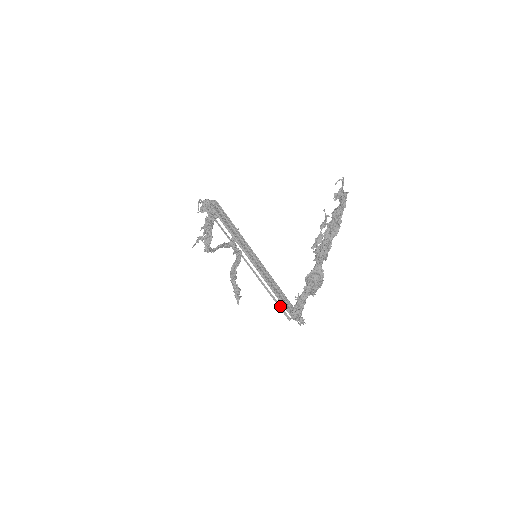
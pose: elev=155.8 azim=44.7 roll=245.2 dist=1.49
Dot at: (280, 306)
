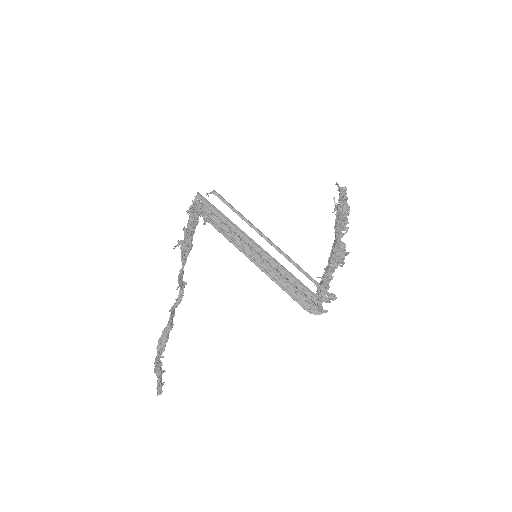
Dot at: (306, 287)
